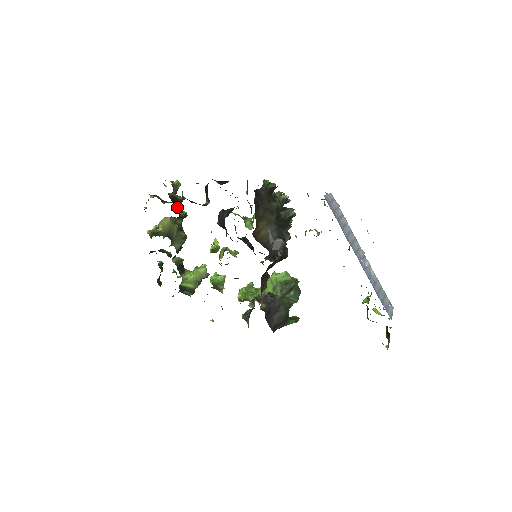
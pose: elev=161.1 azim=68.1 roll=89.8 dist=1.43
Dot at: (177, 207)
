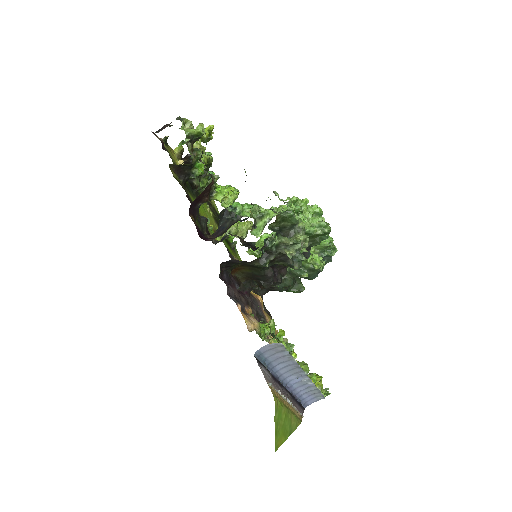
Dot at: (185, 173)
